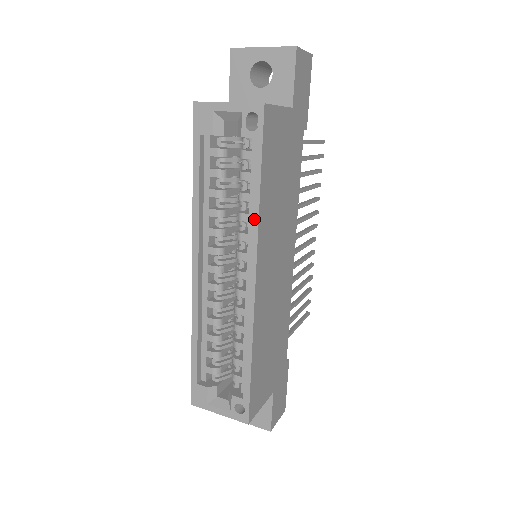
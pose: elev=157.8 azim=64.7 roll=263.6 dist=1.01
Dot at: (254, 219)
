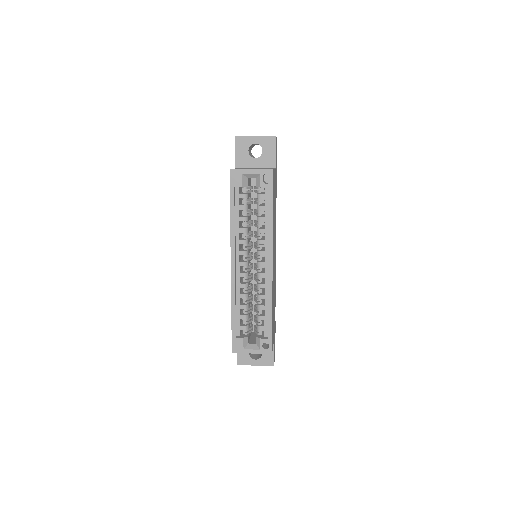
Dot at: (270, 231)
